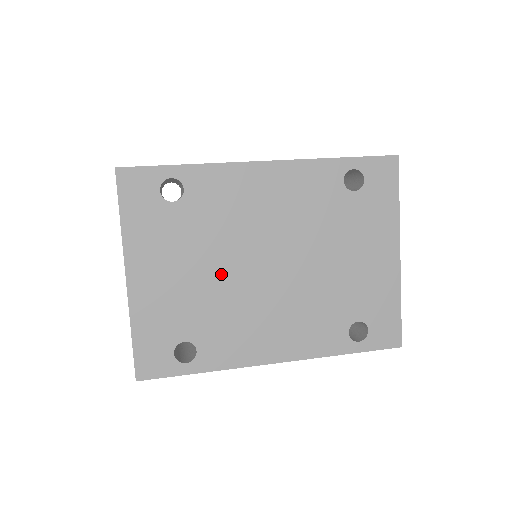
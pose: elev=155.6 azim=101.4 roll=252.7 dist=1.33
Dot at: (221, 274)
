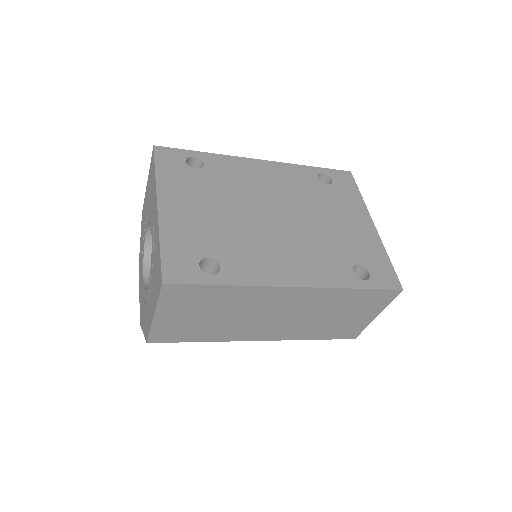
Dot at: (236, 216)
